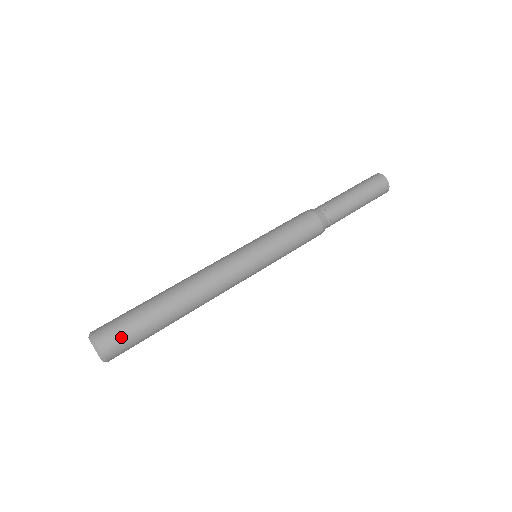
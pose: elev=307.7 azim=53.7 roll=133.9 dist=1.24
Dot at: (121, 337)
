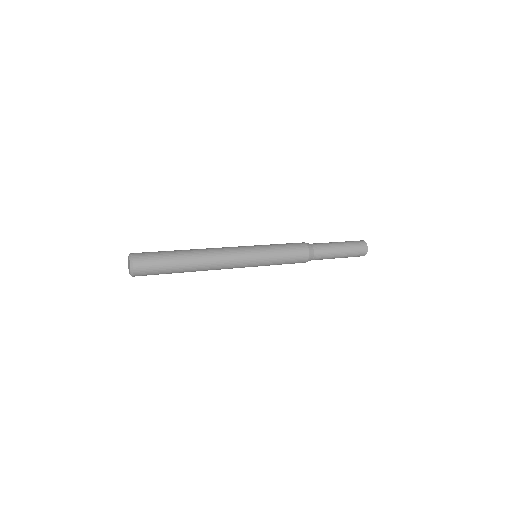
Dot at: (147, 253)
